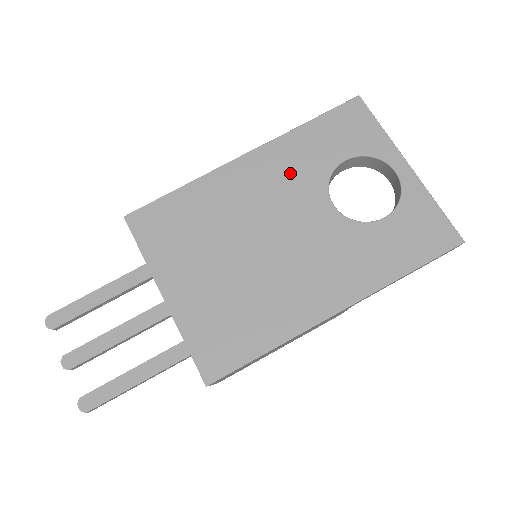
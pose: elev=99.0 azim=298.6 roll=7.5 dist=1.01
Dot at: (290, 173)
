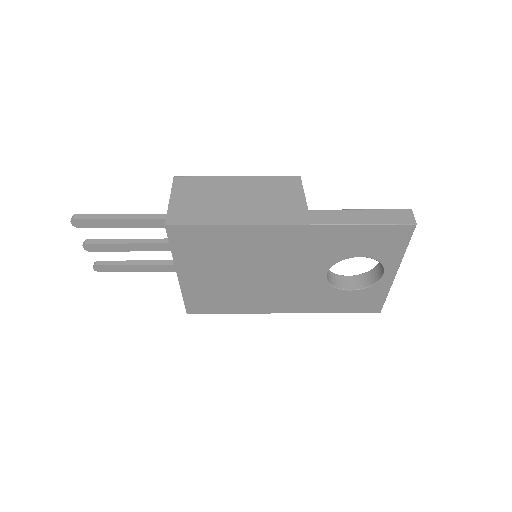
Dot at: (315, 249)
